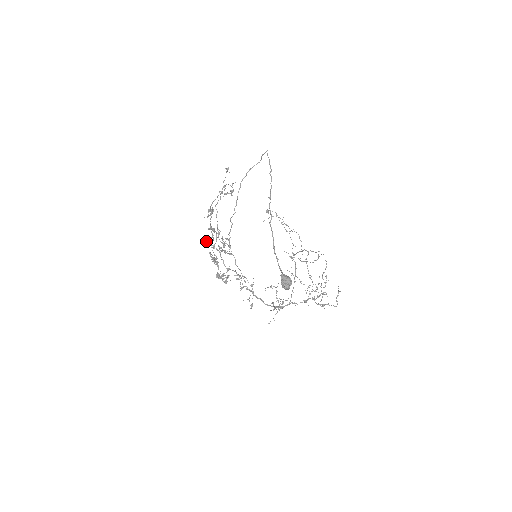
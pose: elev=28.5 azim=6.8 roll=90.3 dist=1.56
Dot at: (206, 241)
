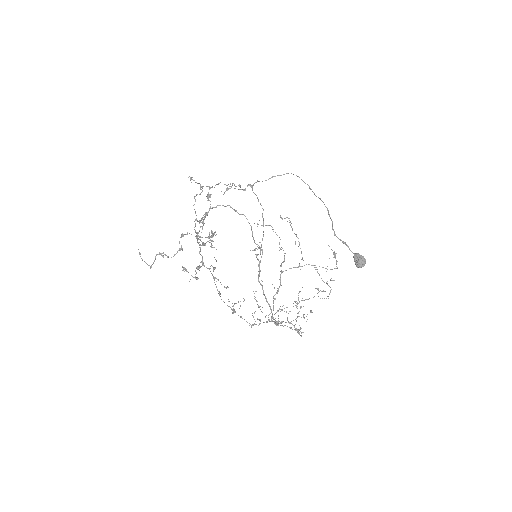
Dot at: (203, 219)
